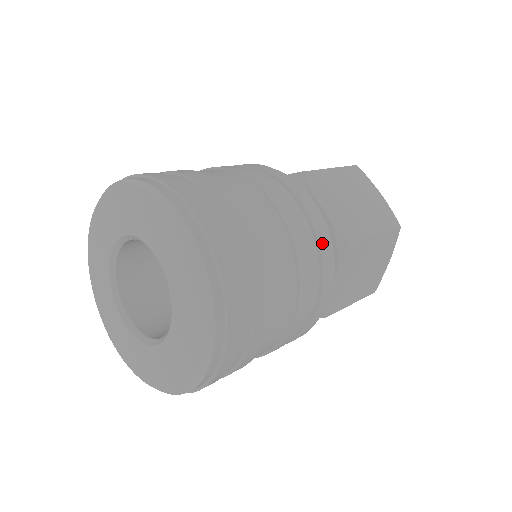
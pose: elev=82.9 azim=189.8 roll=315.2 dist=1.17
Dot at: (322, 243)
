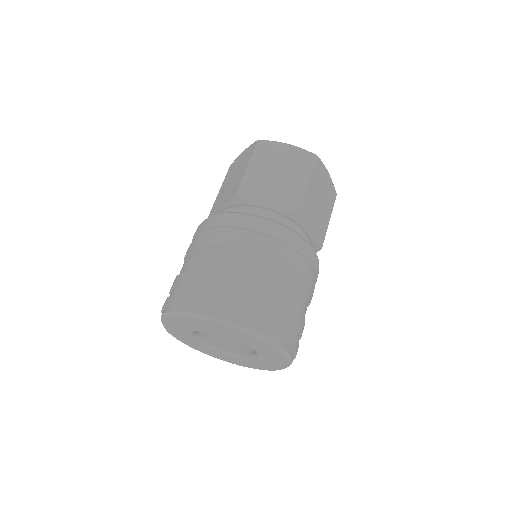
Dot at: occluded
